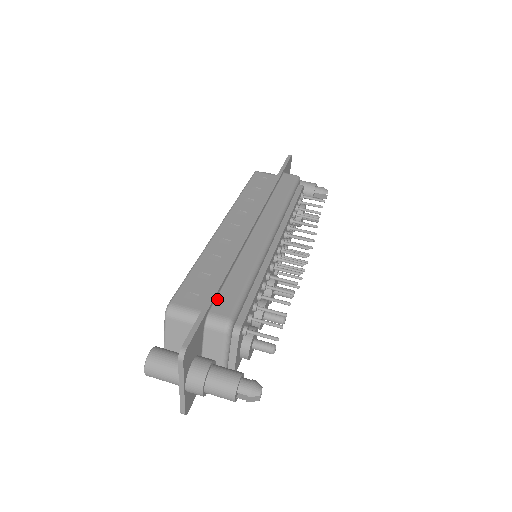
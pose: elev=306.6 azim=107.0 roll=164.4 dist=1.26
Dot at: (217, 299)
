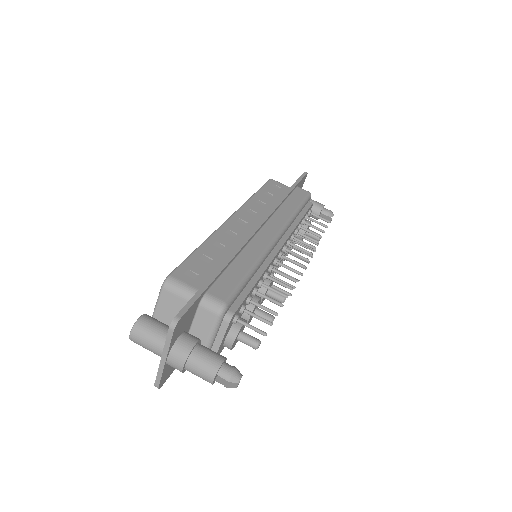
Dot at: (216, 282)
